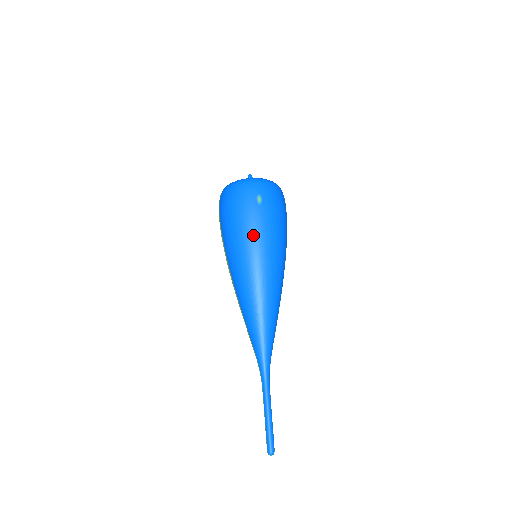
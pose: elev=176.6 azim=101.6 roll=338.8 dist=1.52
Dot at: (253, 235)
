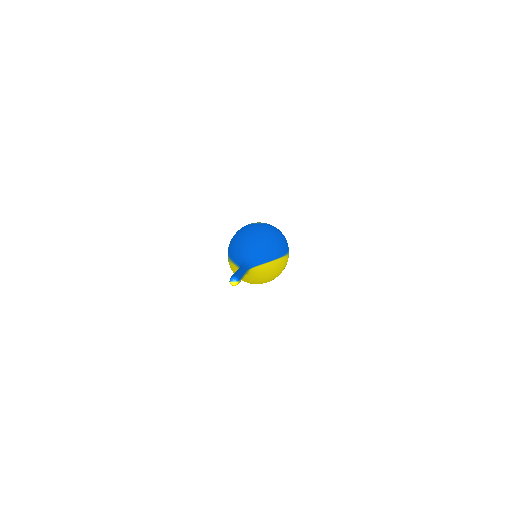
Dot at: occluded
